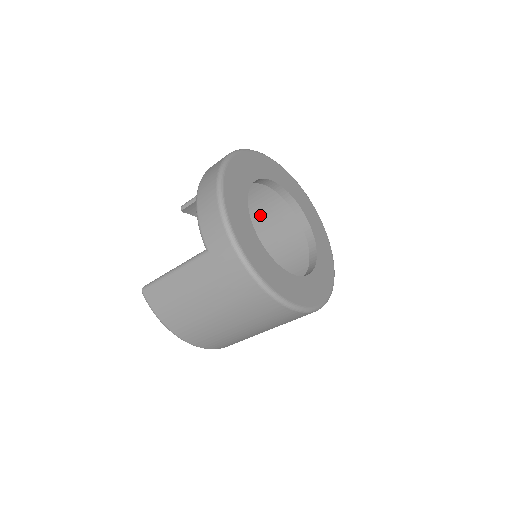
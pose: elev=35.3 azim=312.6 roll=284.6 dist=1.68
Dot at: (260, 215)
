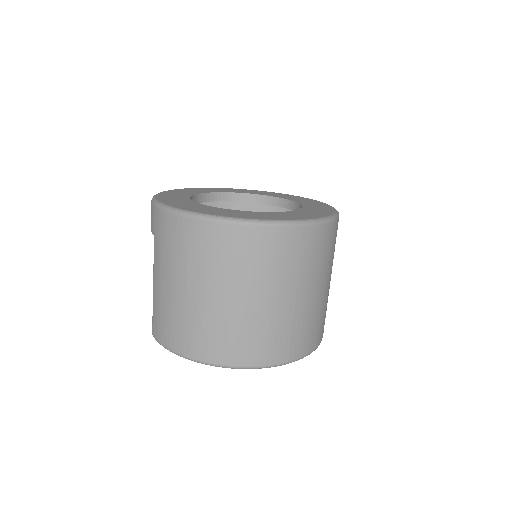
Dot at: occluded
